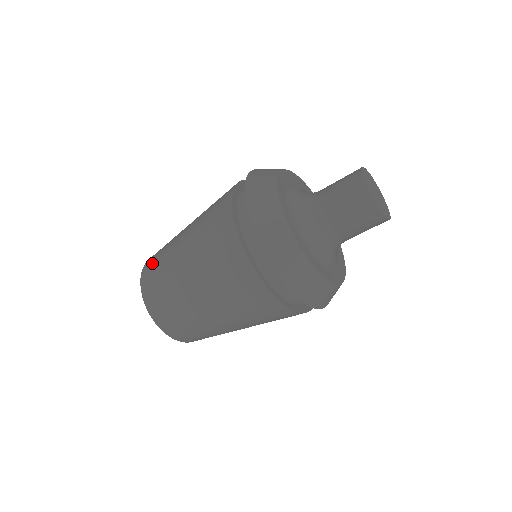
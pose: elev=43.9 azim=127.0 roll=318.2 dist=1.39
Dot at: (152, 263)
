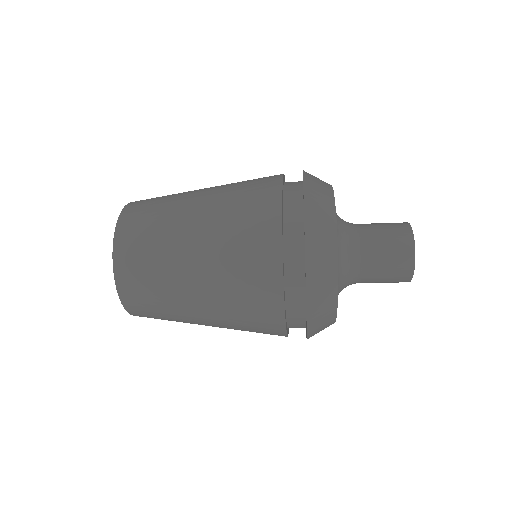
Dot at: (136, 231)
